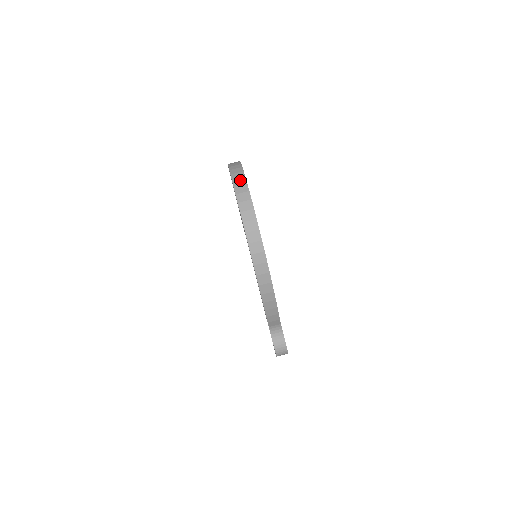
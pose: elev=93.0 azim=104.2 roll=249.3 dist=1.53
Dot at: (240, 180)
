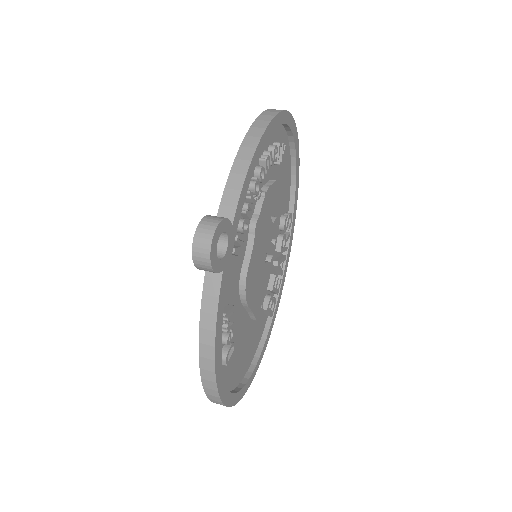
Dot at: occluded
